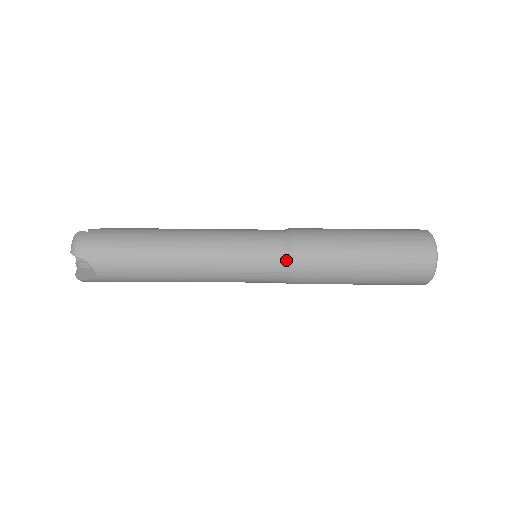
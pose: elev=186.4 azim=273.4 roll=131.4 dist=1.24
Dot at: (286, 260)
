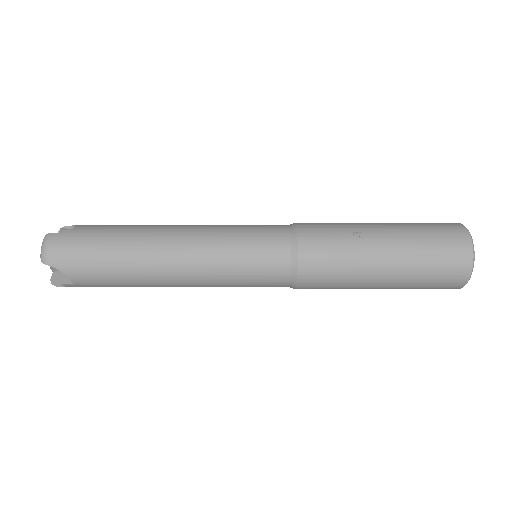
Dot at: (290, 267)
